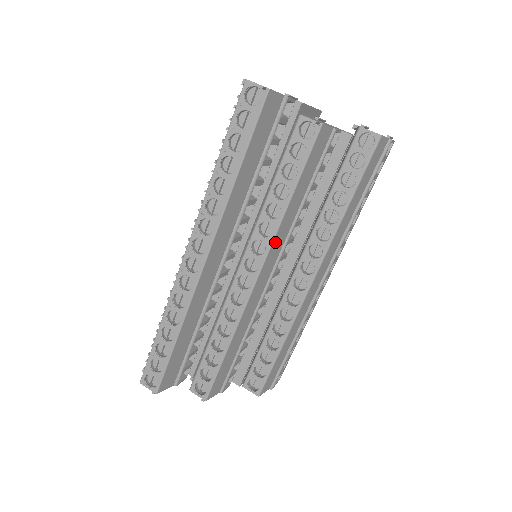
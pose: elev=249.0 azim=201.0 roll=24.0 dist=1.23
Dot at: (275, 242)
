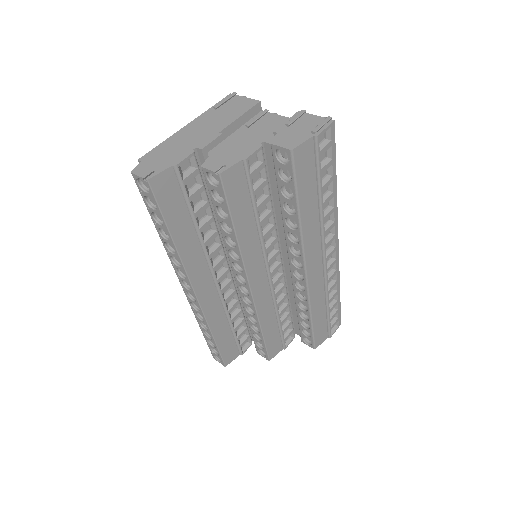
Dot at: (248, 262)
